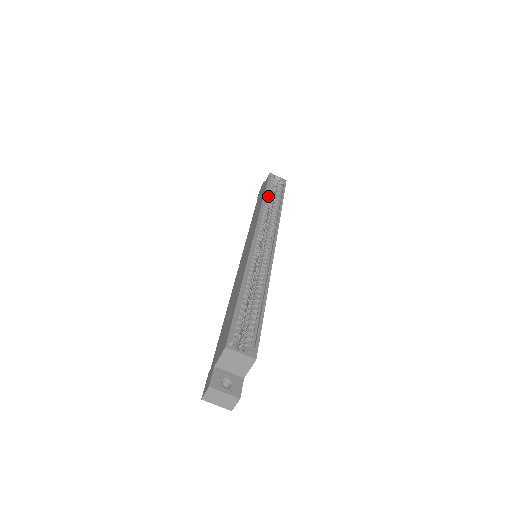
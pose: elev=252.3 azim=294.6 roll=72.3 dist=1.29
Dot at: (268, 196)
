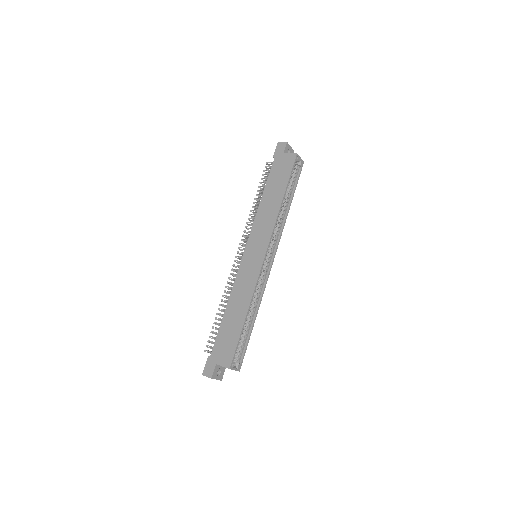
Dot at: occluded
